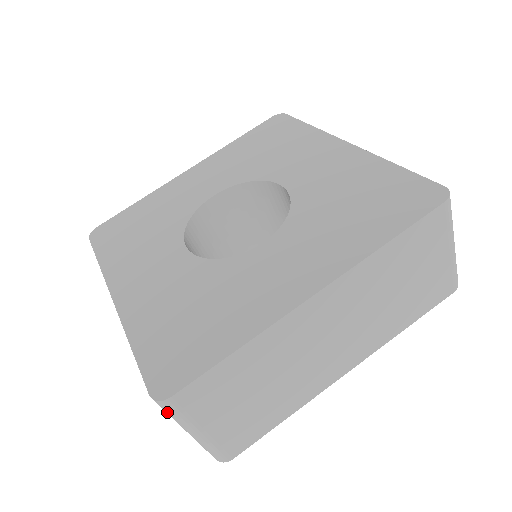
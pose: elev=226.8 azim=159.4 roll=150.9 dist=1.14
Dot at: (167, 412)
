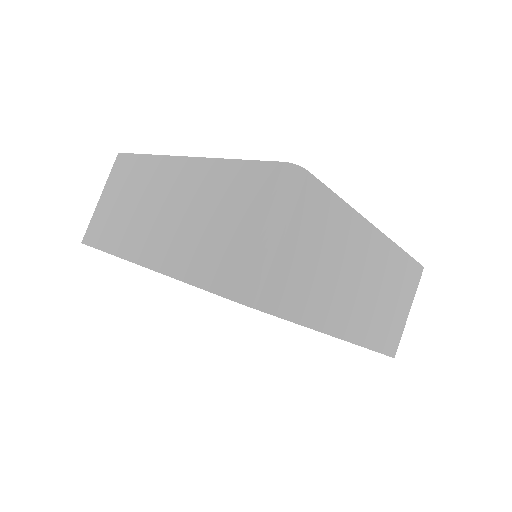
Dot at: (285, 186)
